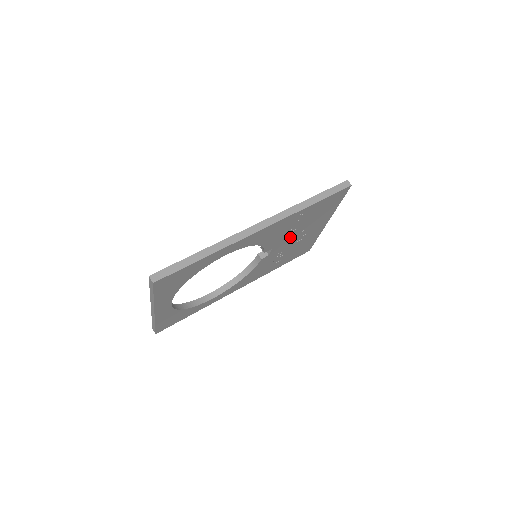
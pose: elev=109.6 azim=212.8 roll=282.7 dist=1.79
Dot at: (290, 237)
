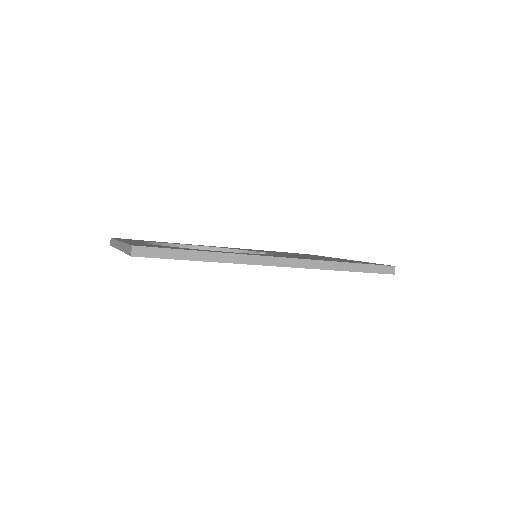
Dot at: occluded
